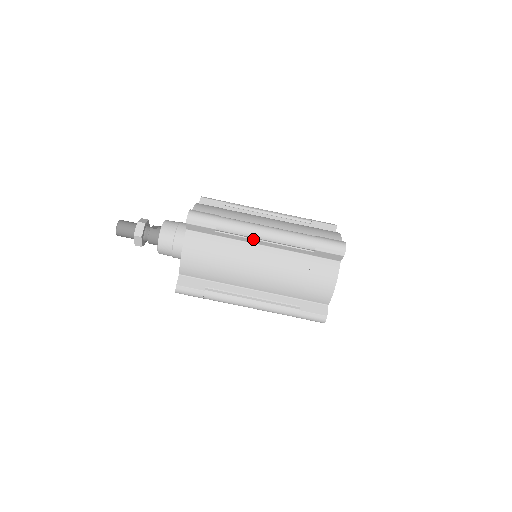
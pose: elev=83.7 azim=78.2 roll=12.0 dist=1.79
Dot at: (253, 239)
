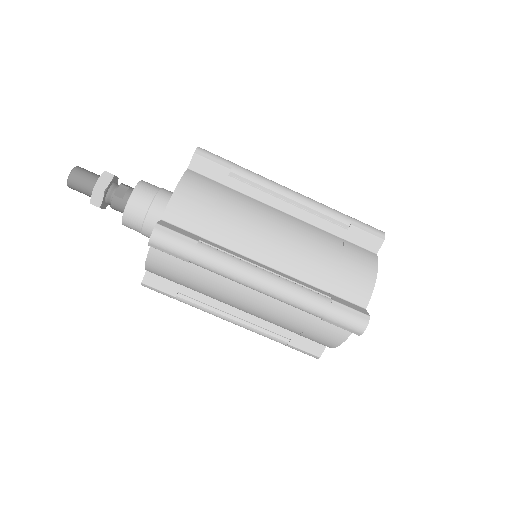
Dot at: occluded
